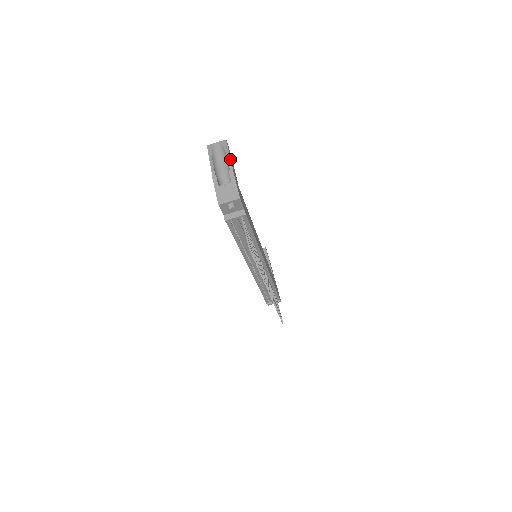
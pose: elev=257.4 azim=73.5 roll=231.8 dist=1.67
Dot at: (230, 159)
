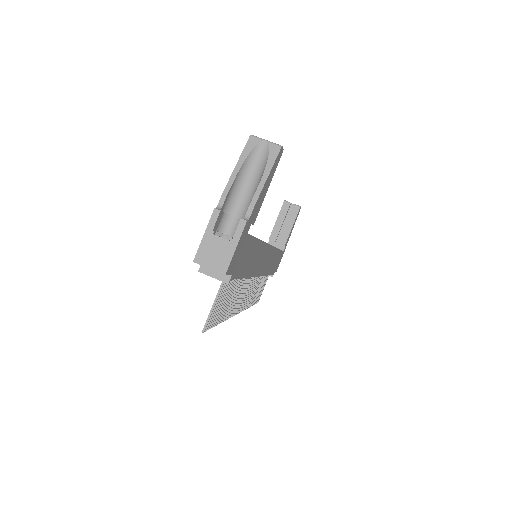
Dot at: (259, 194)
